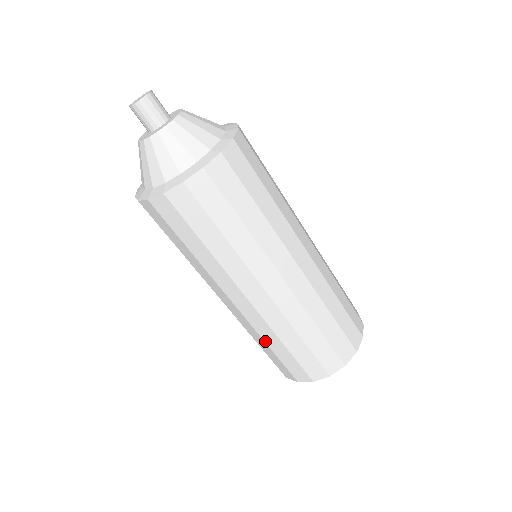
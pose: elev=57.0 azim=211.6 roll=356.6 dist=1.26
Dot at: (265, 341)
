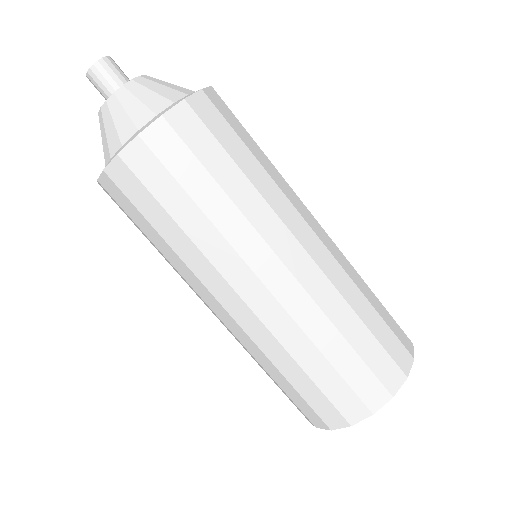
Dot at: (337, 327)
